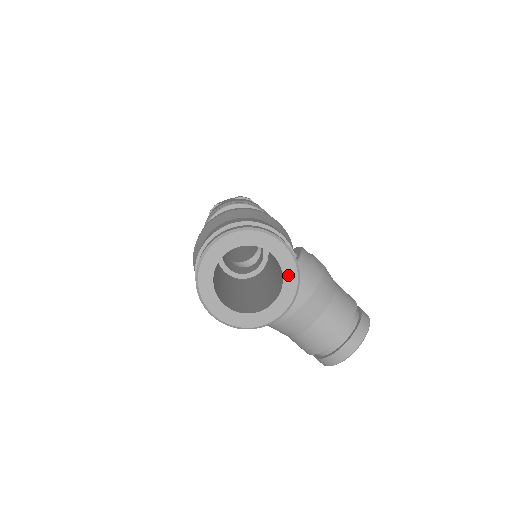
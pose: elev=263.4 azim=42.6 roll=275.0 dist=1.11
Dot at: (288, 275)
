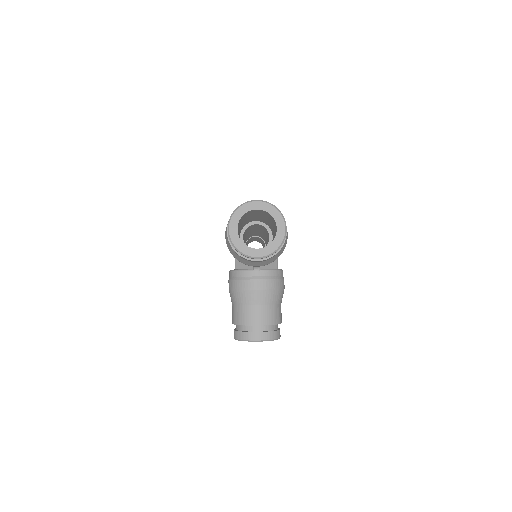
Dot at: (274, 244)
